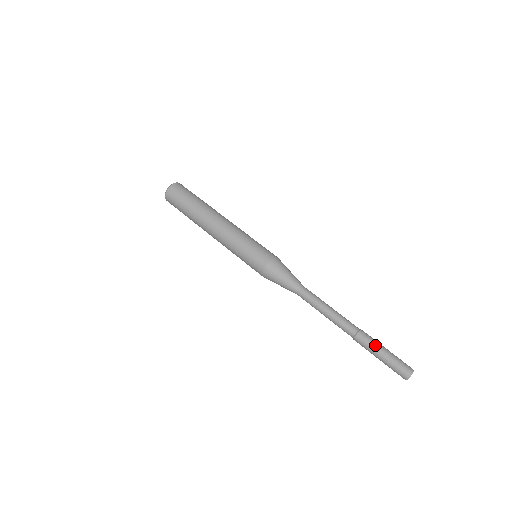
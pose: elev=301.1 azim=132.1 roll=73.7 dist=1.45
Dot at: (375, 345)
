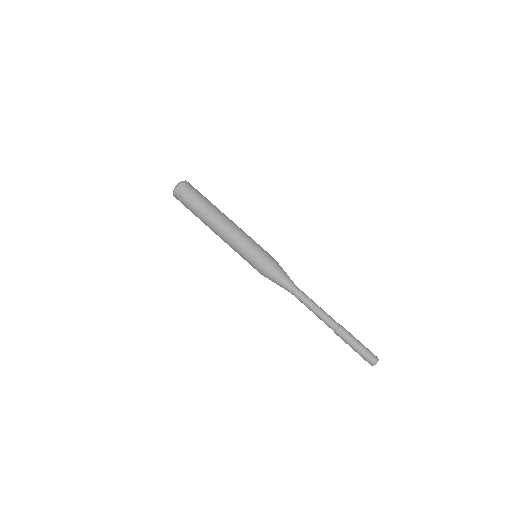
Dot at: (352, 337)
